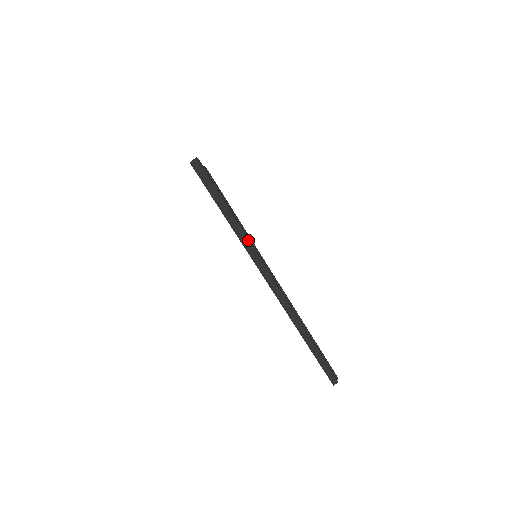
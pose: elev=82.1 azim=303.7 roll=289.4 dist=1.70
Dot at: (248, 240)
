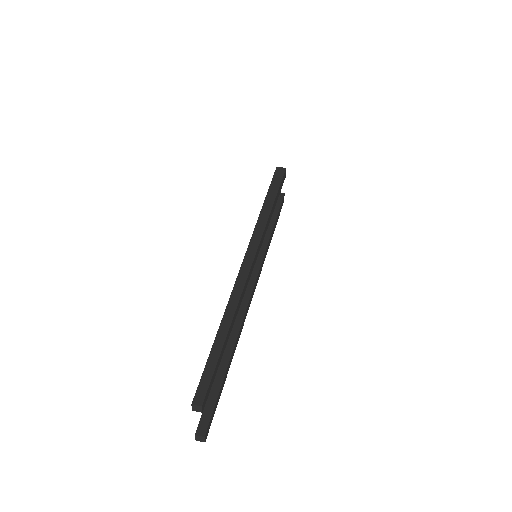
Dot at: (264, 228)
